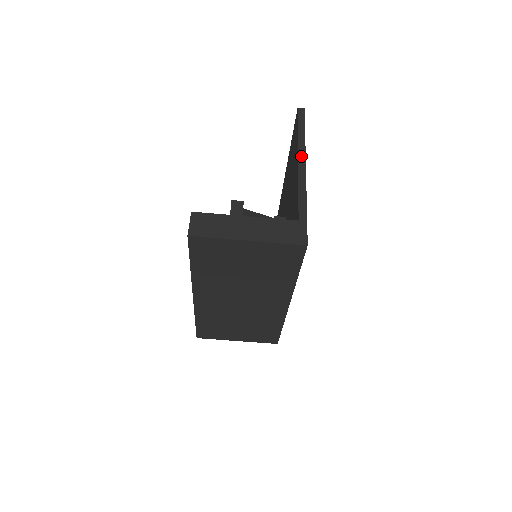
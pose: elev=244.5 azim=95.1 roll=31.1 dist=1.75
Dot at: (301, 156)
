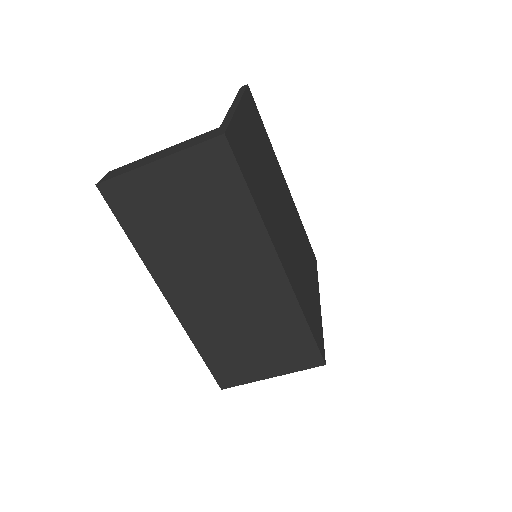
Dot at: (236, 101)
